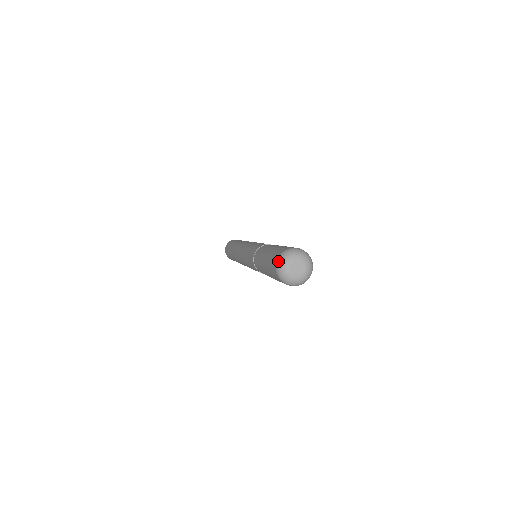
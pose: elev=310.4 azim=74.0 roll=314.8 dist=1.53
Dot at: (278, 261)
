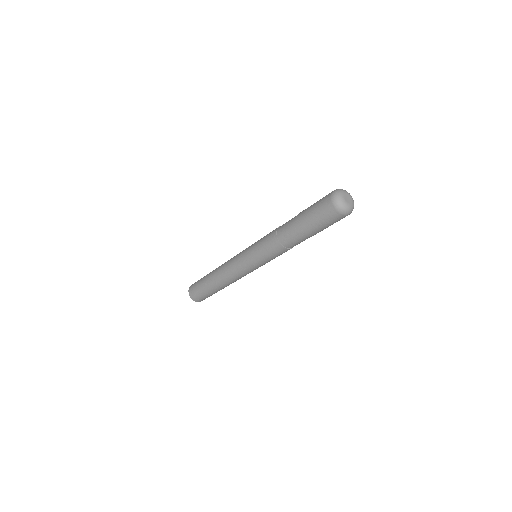
Dot at: (333, 197)
